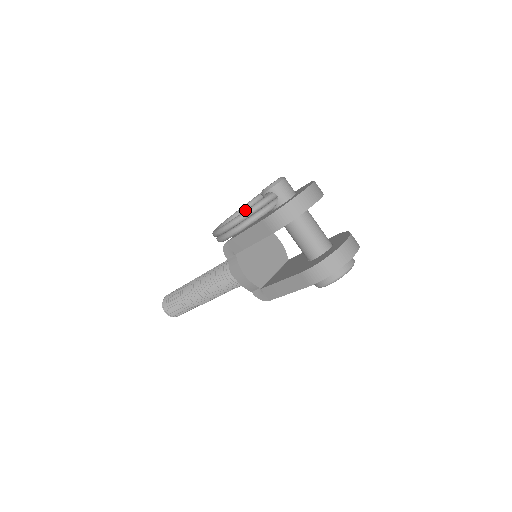
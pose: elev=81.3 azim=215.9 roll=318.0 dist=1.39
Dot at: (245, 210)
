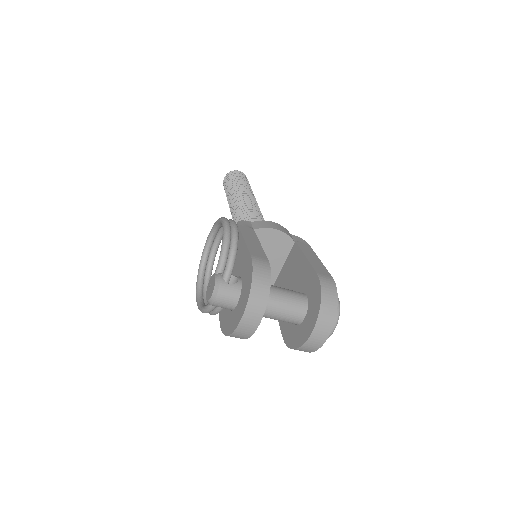
Dot at: (219, 227)
